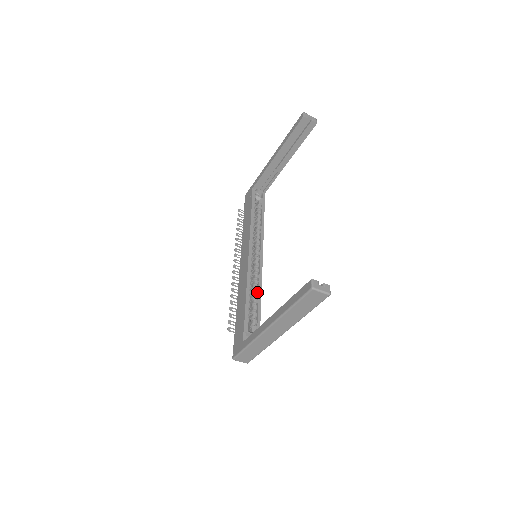
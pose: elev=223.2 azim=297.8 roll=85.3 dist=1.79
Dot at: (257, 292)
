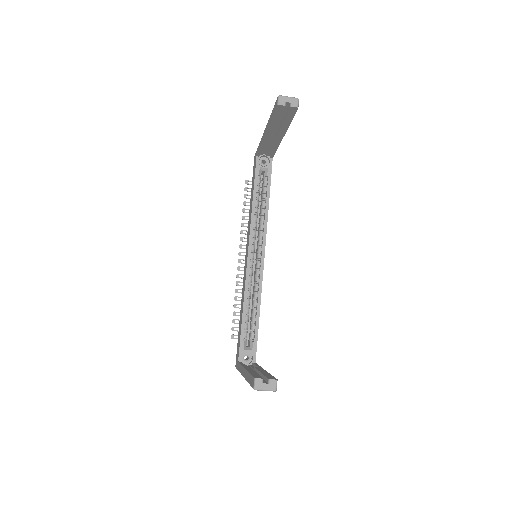
Dot at: (257, 299)
